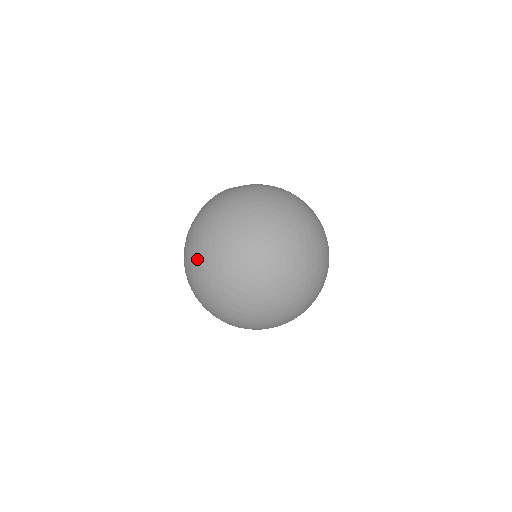
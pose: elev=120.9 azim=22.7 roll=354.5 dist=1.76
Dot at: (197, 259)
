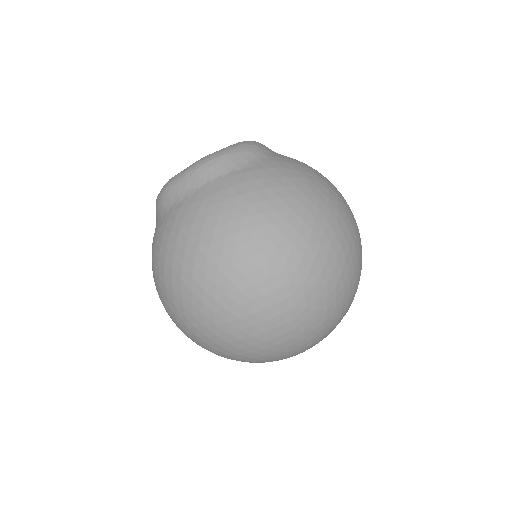
Dot at: (184, 322)
